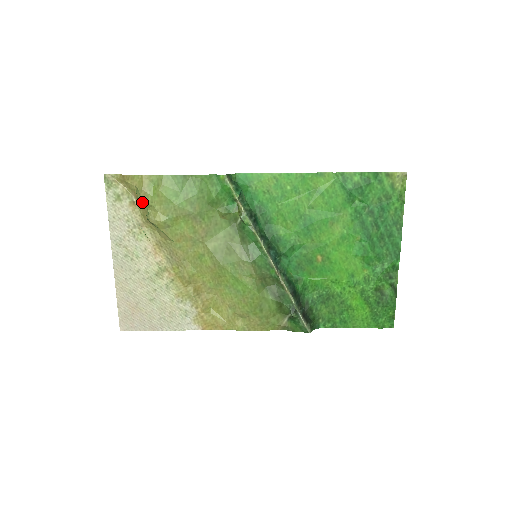
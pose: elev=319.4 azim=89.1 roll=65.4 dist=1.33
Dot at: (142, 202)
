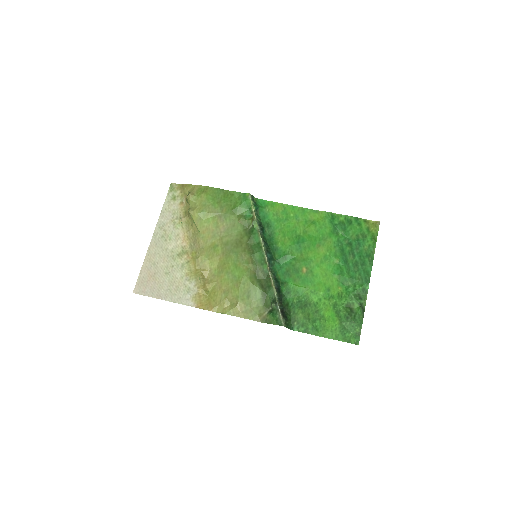
Dot at: (189, 198)
